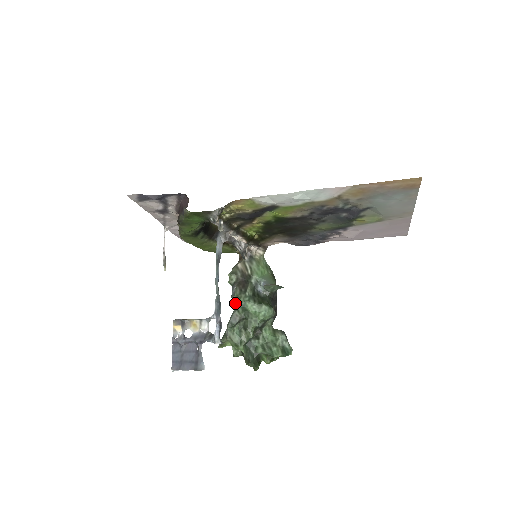
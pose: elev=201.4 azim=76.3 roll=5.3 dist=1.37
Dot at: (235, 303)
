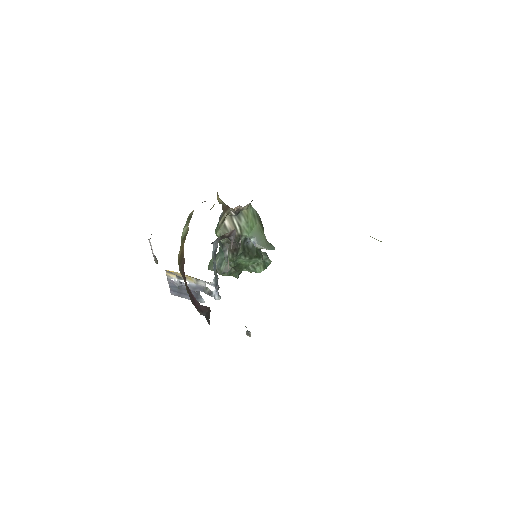
Dot at: occluded
